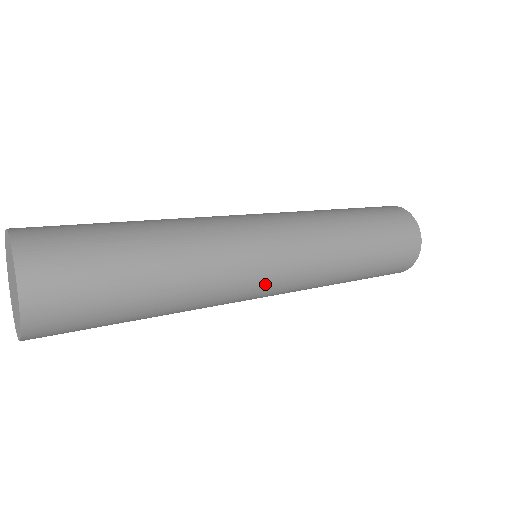
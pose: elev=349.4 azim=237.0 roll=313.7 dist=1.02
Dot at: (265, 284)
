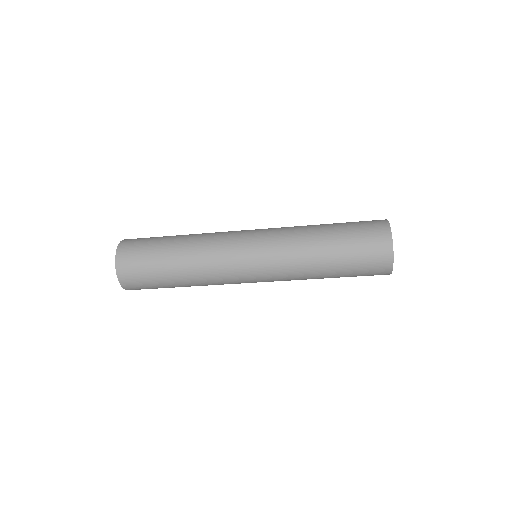
Dot at: (243, 252)
